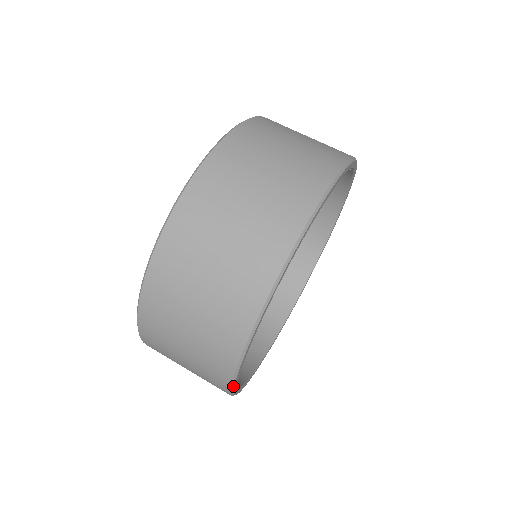
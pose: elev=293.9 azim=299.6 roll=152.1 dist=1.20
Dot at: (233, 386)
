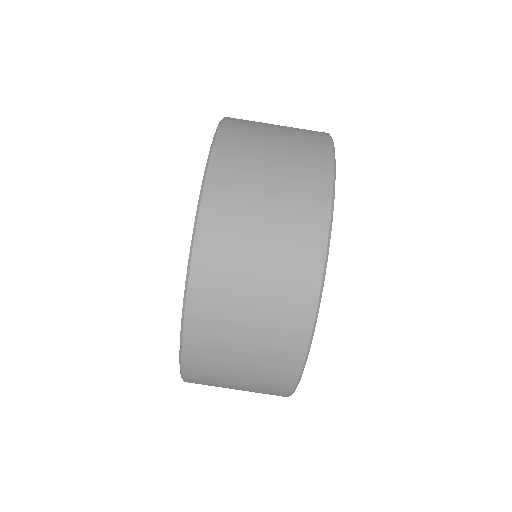
Dot at: (297, 385)
